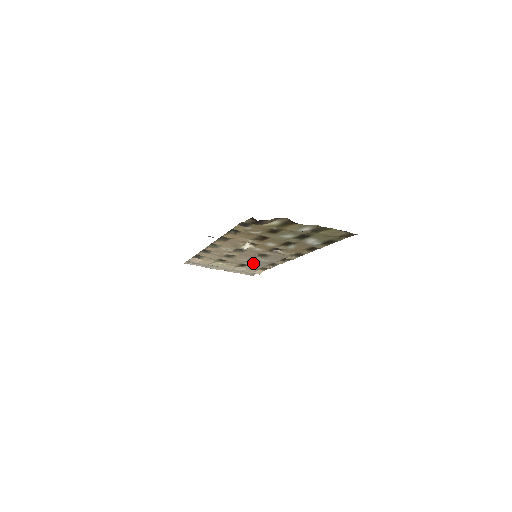
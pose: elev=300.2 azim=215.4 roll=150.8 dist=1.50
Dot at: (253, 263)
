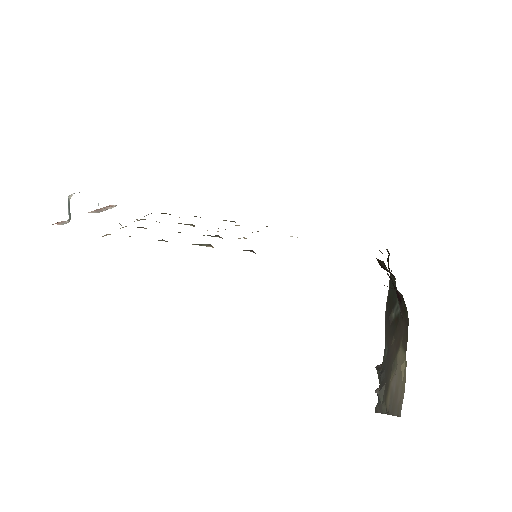
Dot at: occluded
